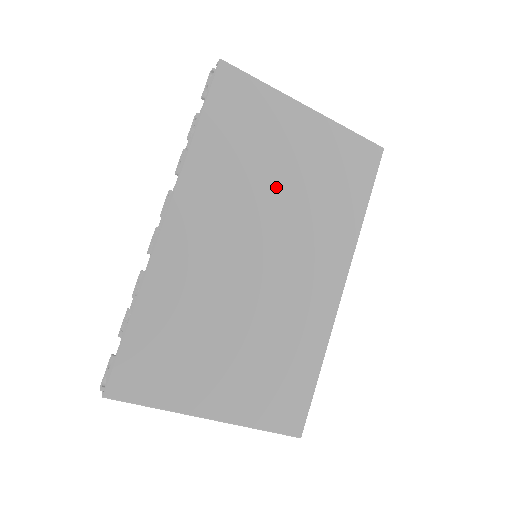
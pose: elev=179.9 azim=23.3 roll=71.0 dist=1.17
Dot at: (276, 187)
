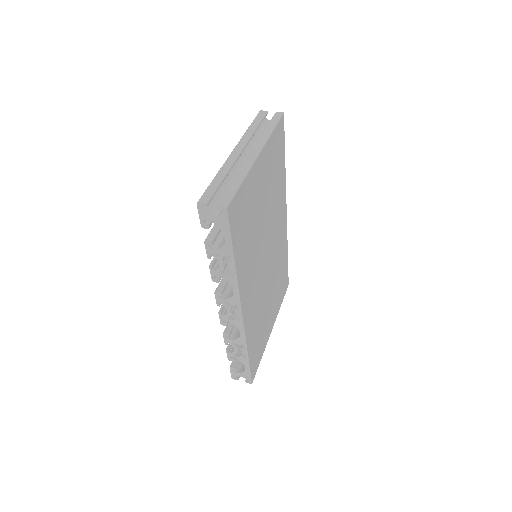
Dot at: (262, 222)
